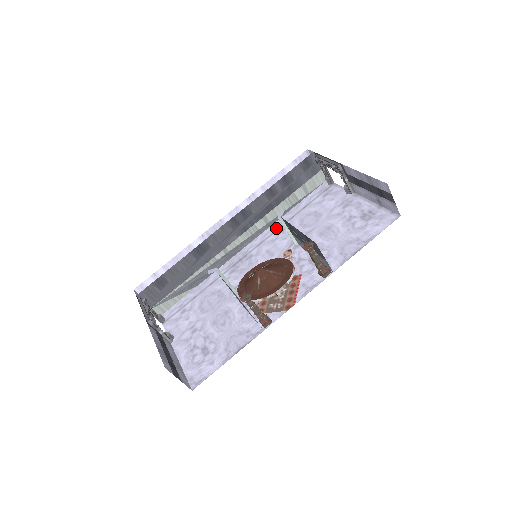
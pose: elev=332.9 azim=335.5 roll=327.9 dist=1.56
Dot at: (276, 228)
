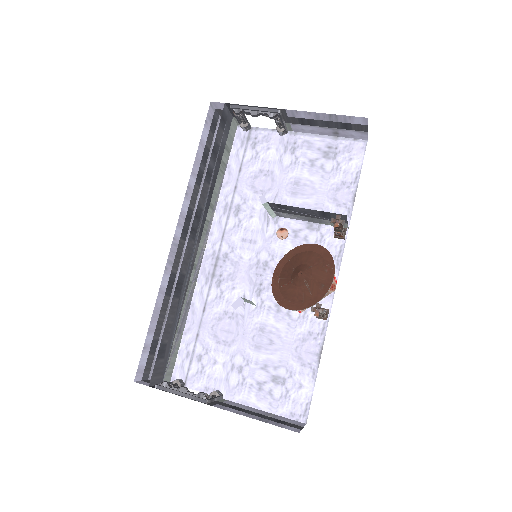
Dot at: (226, 209)
